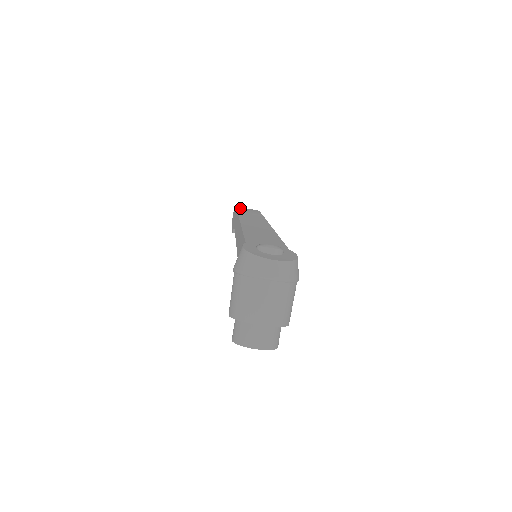
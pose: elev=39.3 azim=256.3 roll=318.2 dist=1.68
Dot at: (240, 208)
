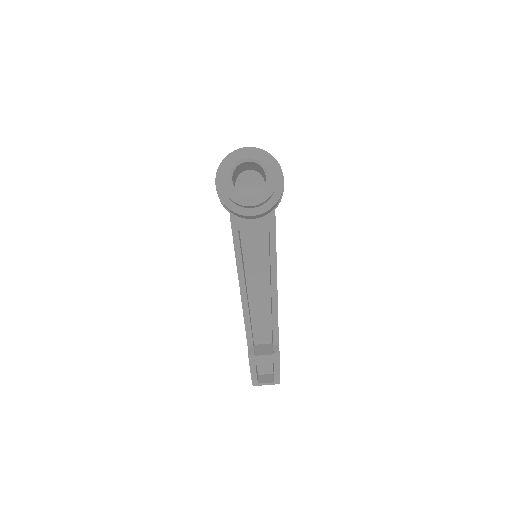
Dot at: occluded
